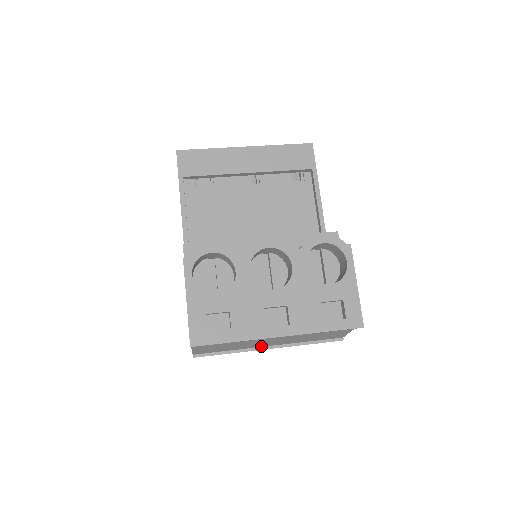
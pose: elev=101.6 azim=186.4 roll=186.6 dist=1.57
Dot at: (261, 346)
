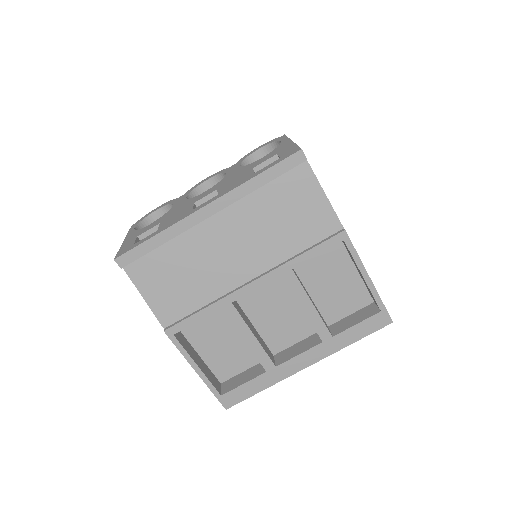
Dot at: (239, 283)
